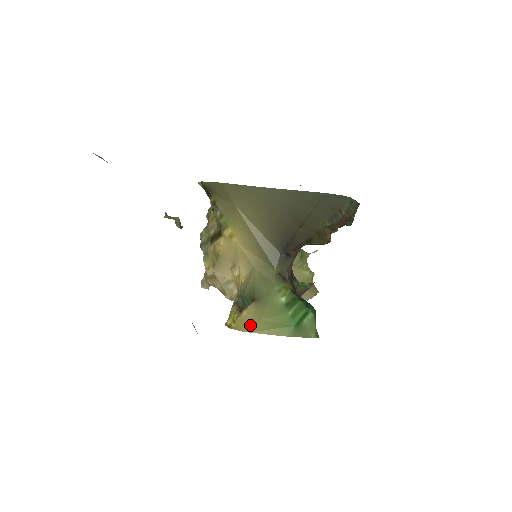
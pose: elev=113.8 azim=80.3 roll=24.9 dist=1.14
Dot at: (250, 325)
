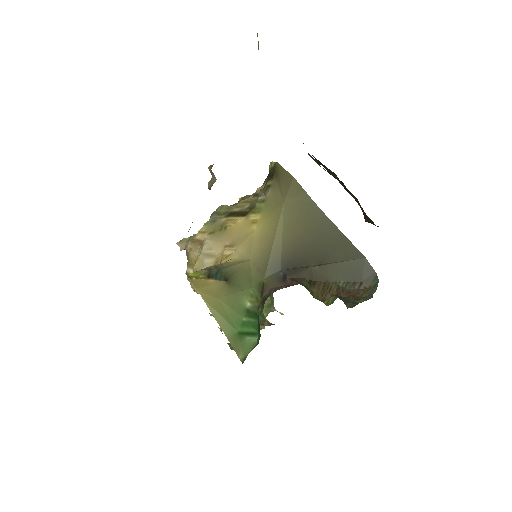
Dot at: (207, 293)
